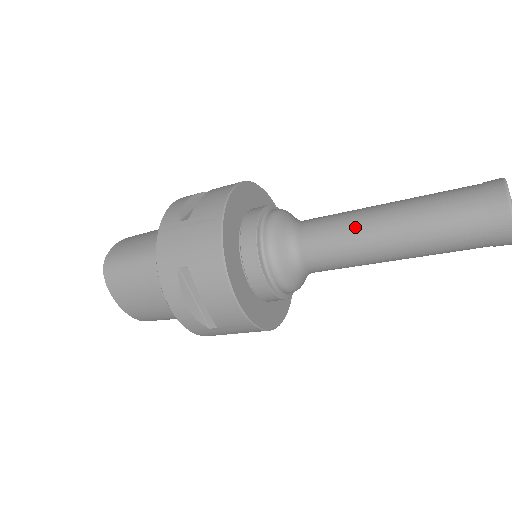
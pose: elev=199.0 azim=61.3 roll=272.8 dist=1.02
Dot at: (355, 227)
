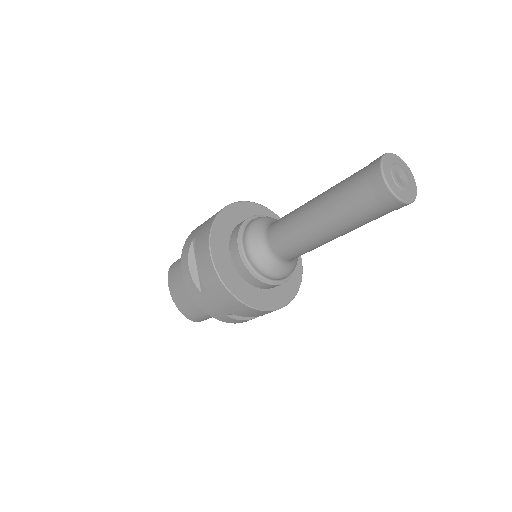
Dot at: (299, 208)
